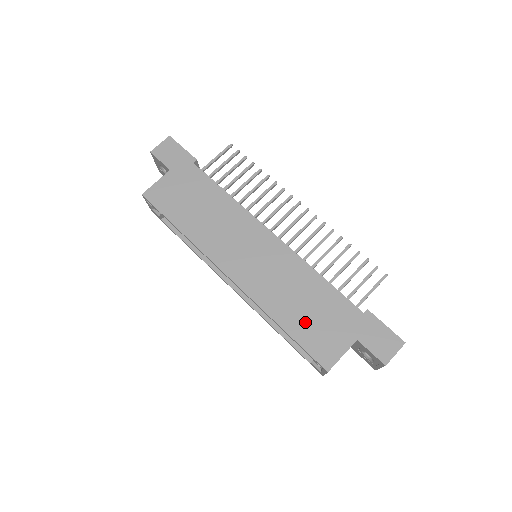
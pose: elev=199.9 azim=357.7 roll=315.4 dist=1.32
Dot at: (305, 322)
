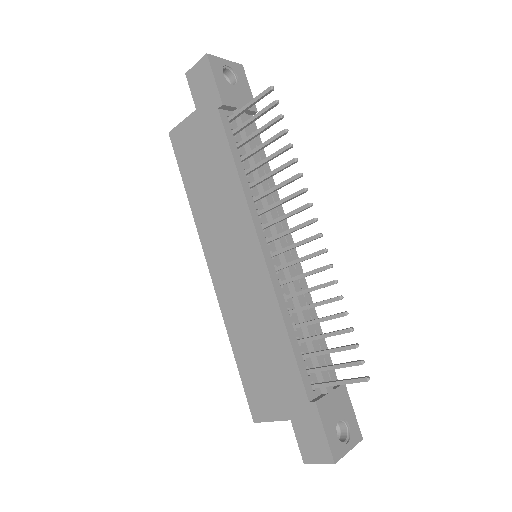
Dot at: (254, 366)
